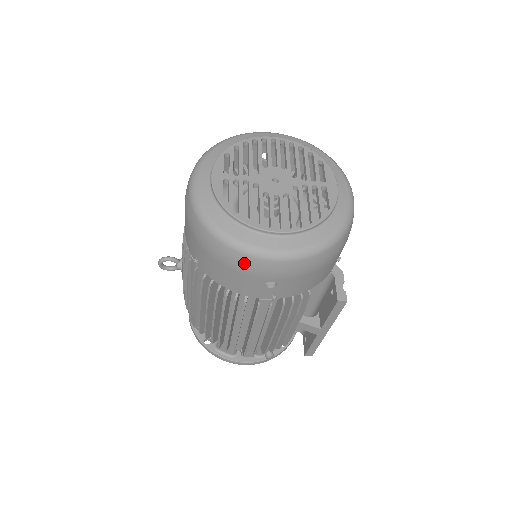
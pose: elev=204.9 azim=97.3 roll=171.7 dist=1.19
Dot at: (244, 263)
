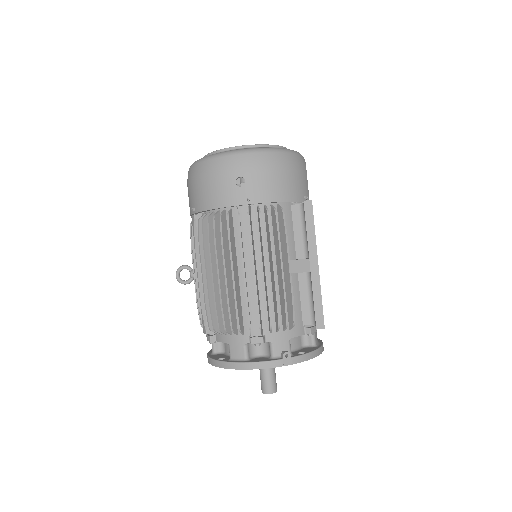
Dot at: (217, 165)
